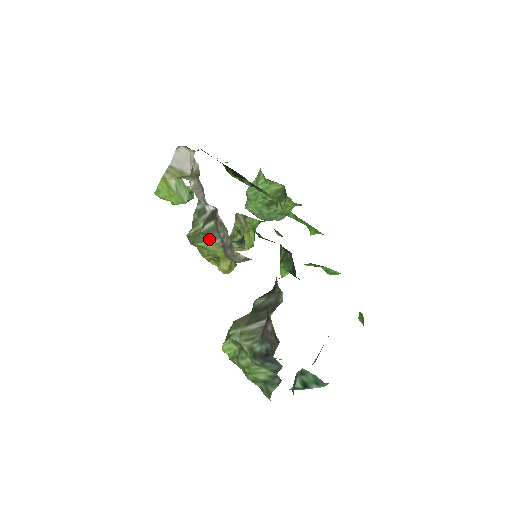
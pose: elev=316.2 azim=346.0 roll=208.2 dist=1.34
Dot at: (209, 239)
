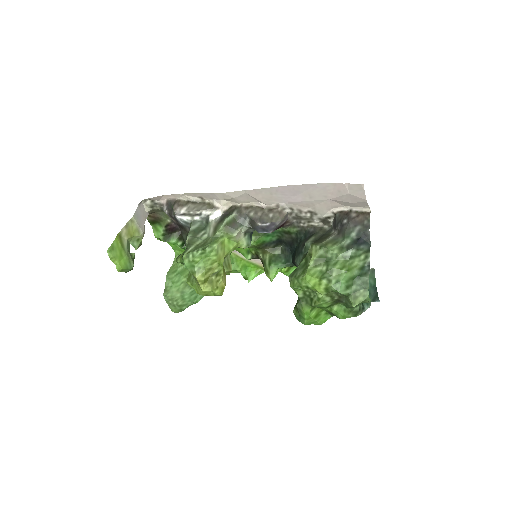
Dot at: (228, 233)
